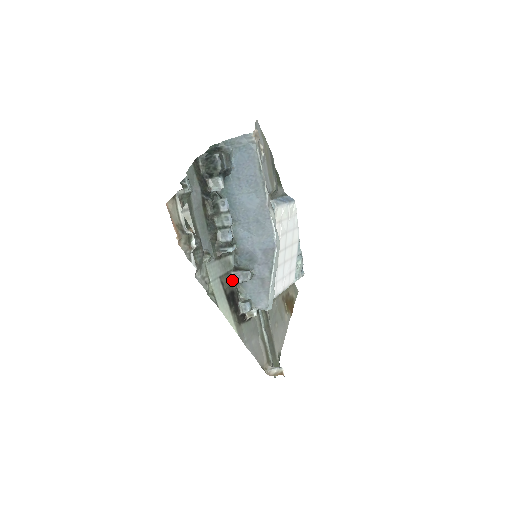
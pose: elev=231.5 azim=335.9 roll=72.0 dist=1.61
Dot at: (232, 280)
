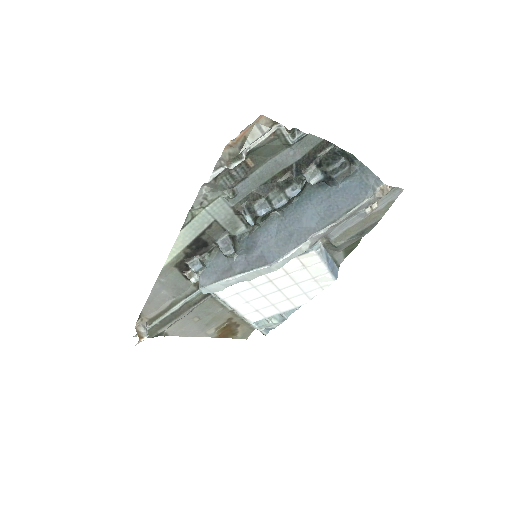
Dot at: (219, 238)
